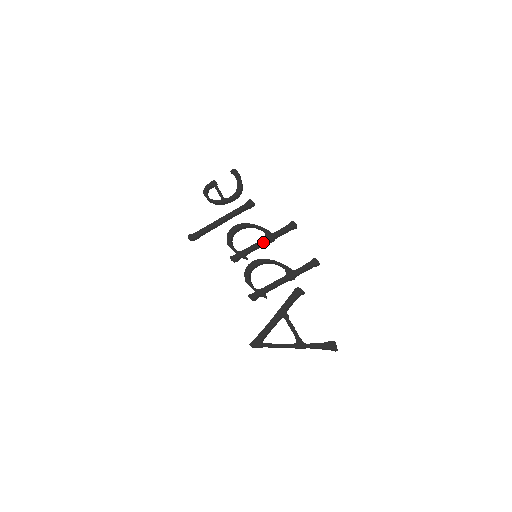
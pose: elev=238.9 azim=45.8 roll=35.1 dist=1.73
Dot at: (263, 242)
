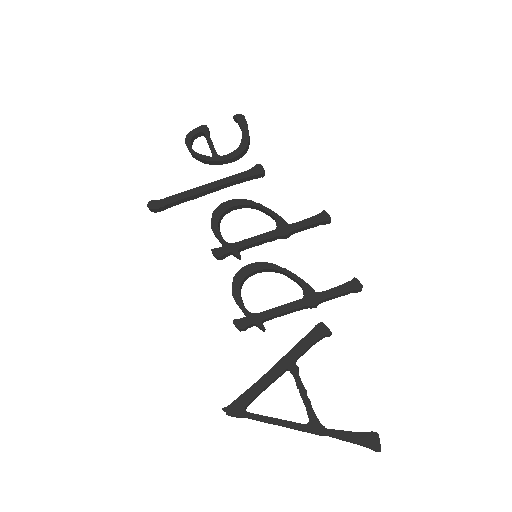
Dot at: (271, 235)
